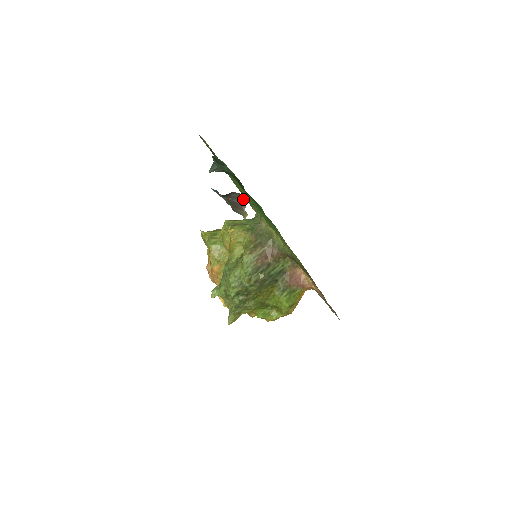
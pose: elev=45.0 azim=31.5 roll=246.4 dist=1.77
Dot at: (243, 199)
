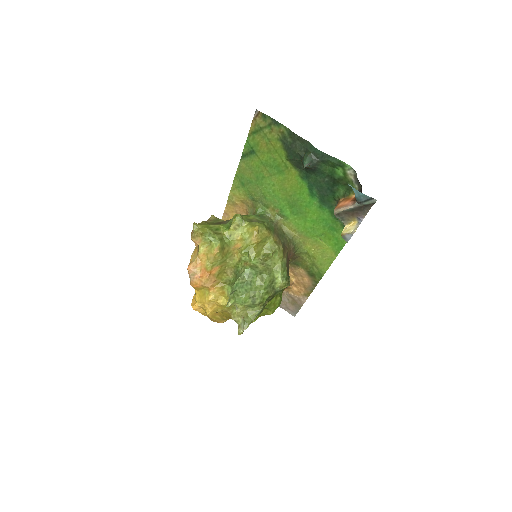
Dot at: (369, 208)
